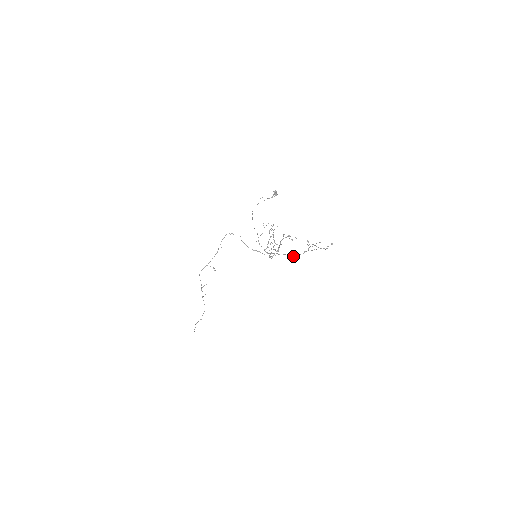
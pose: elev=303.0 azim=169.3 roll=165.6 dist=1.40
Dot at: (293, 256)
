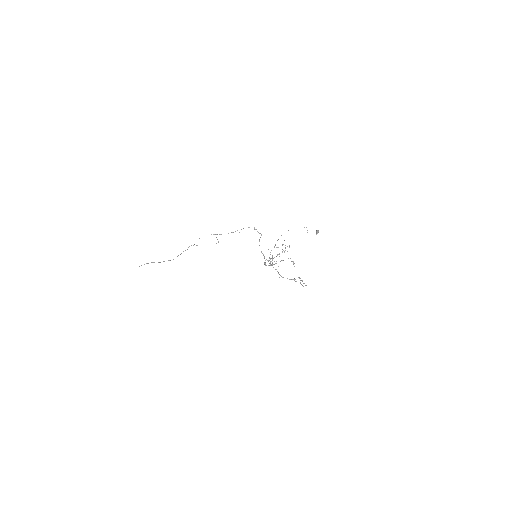
Dot at: (281, 276)
